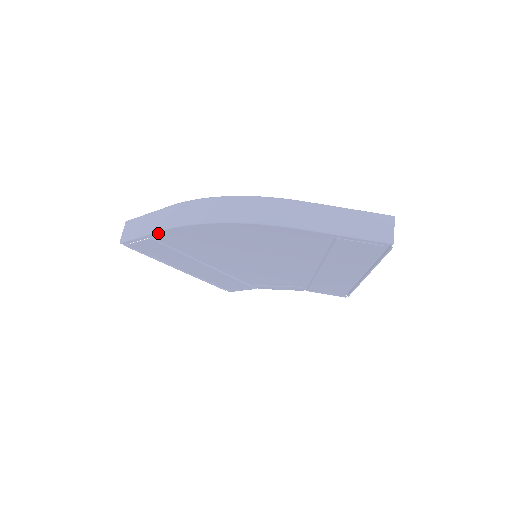
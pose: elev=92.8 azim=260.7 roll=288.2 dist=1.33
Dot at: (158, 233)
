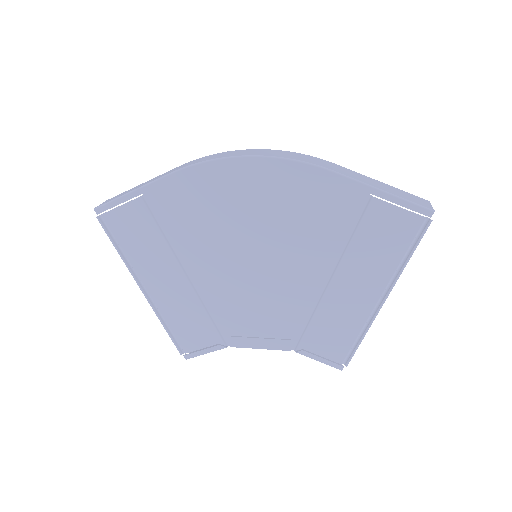
Dot at: (158, 182)
